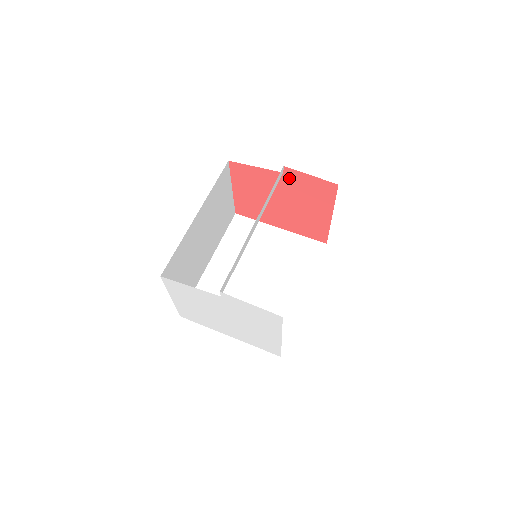
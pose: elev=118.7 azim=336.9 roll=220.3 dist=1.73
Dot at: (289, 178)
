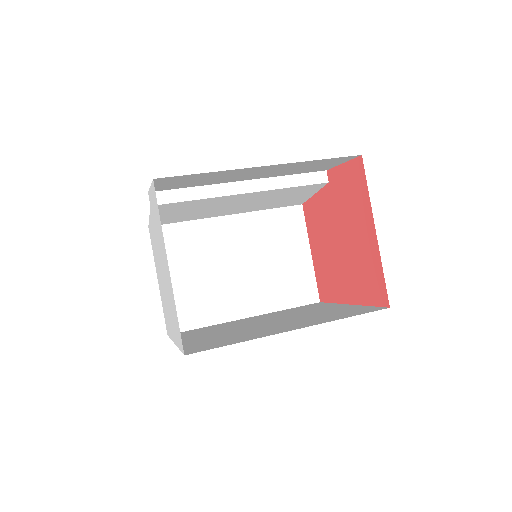
Dot at: (333, 188)
